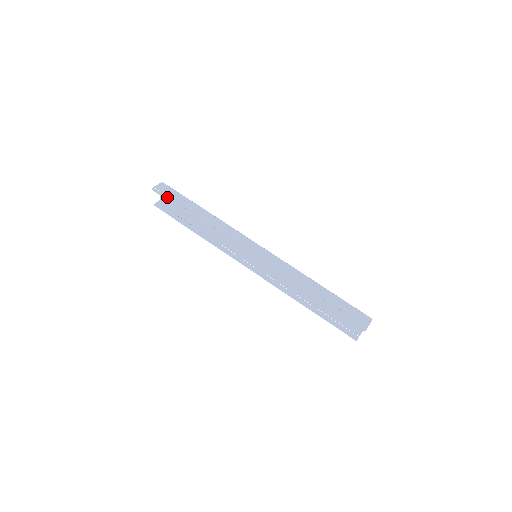
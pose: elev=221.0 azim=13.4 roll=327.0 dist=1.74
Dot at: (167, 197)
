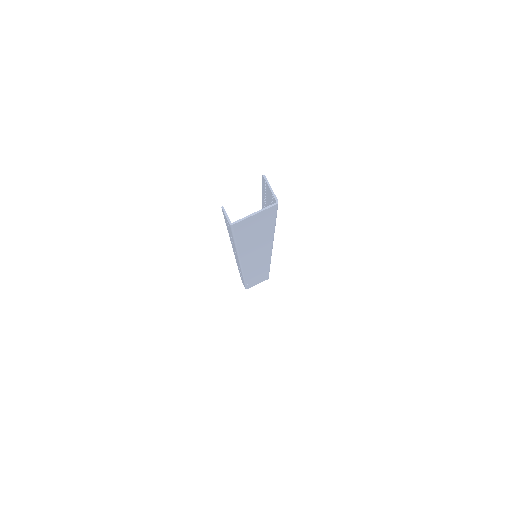
Dot at: occluded
